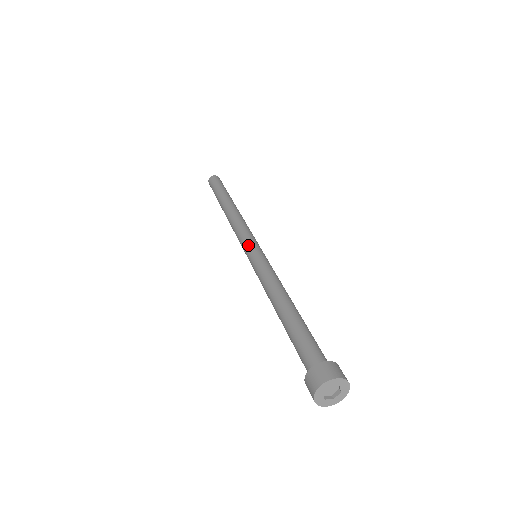
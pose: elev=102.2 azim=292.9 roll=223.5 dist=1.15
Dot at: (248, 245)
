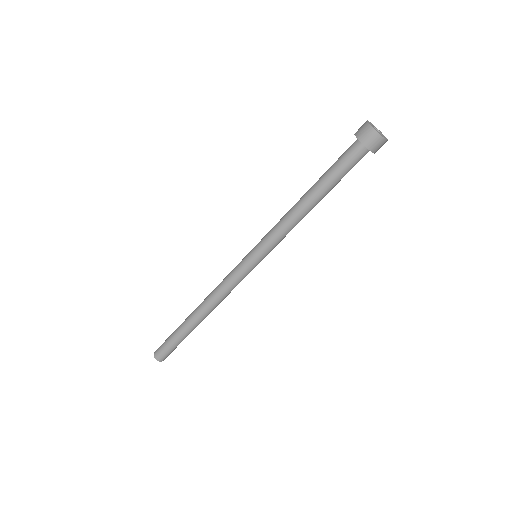
Dot at: (243, 259)
